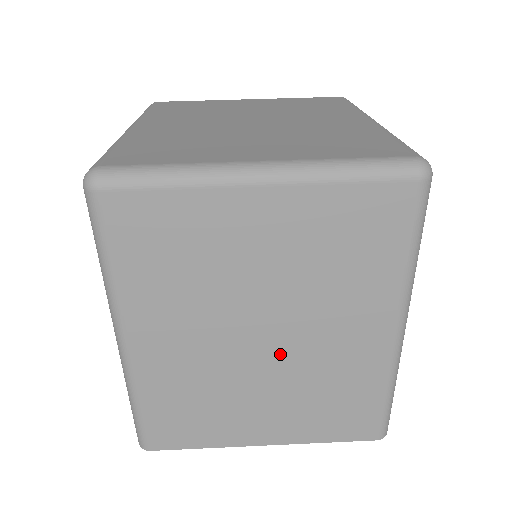
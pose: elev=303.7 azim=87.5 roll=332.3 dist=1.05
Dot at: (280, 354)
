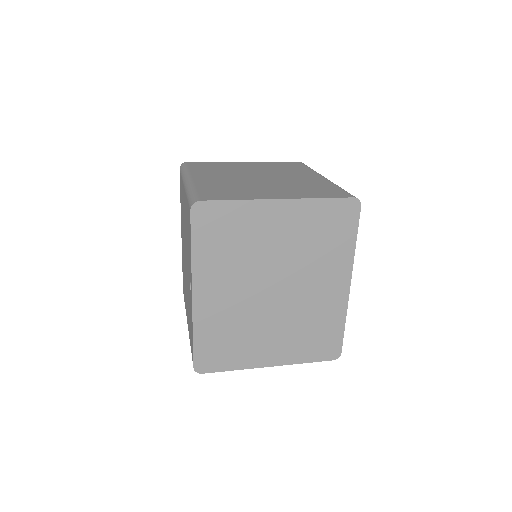
Dot at: (270, 180)
